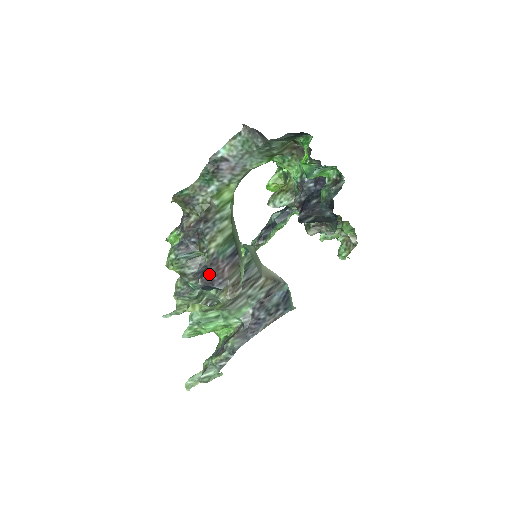
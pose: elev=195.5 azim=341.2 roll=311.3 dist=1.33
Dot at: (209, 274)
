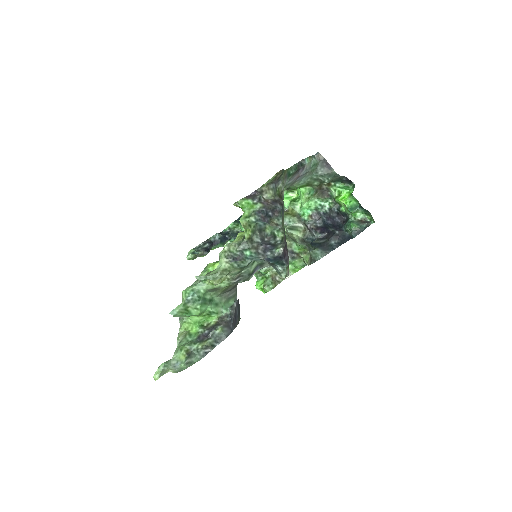
Dot at: (286, 247)
